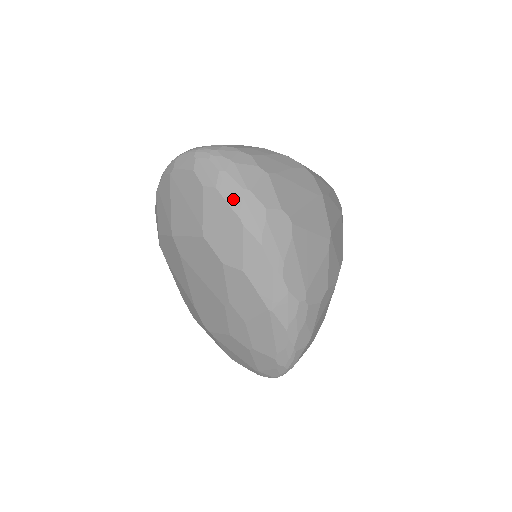
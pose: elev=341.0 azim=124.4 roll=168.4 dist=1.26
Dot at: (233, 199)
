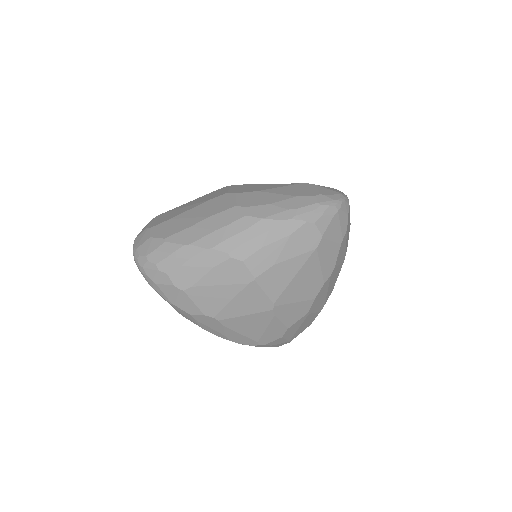
Dot at: occluded
